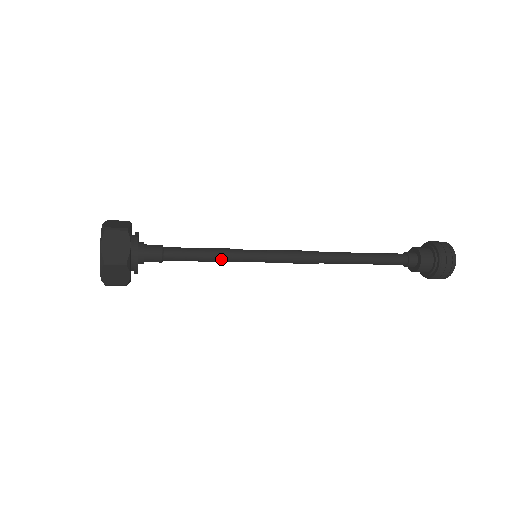
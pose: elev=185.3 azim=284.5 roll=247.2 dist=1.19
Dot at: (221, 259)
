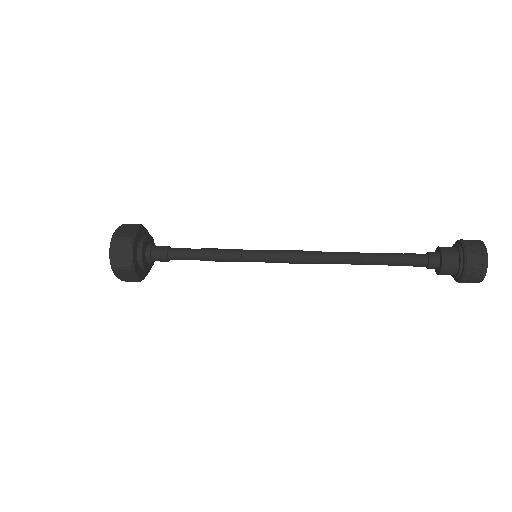
Dot at: (220, 260)
